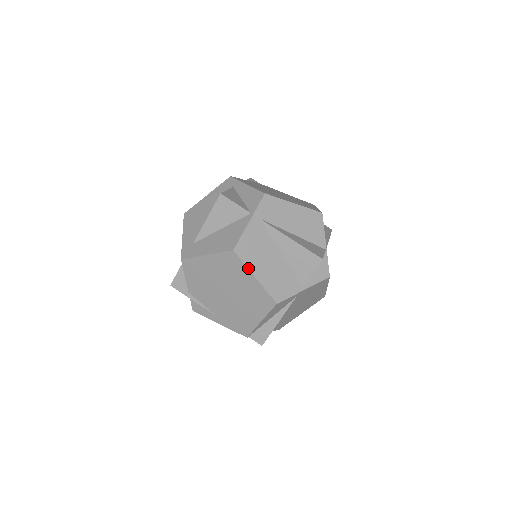
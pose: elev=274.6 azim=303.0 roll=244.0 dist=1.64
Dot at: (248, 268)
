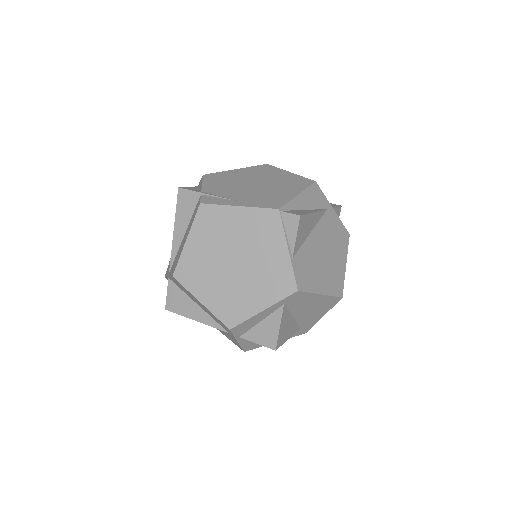
Dot at: (282, 169)
